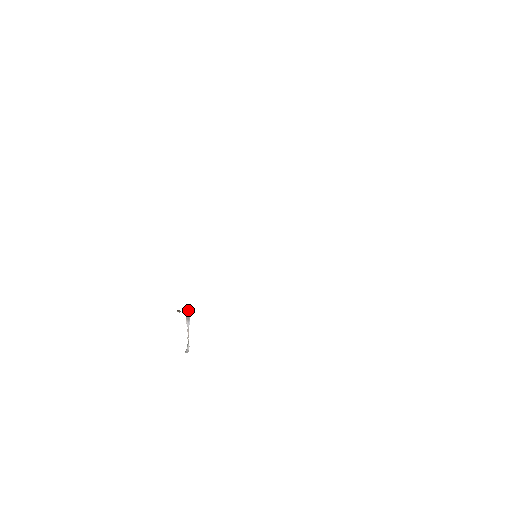
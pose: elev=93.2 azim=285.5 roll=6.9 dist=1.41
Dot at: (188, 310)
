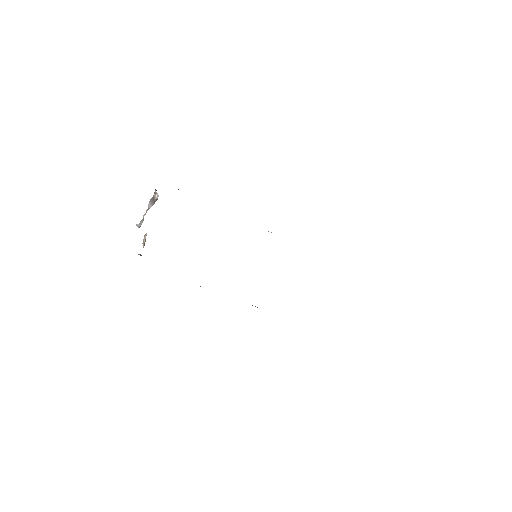
Dot at: (156, 198)
